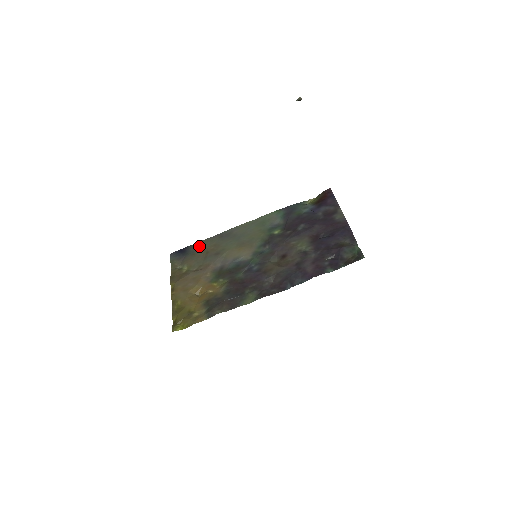
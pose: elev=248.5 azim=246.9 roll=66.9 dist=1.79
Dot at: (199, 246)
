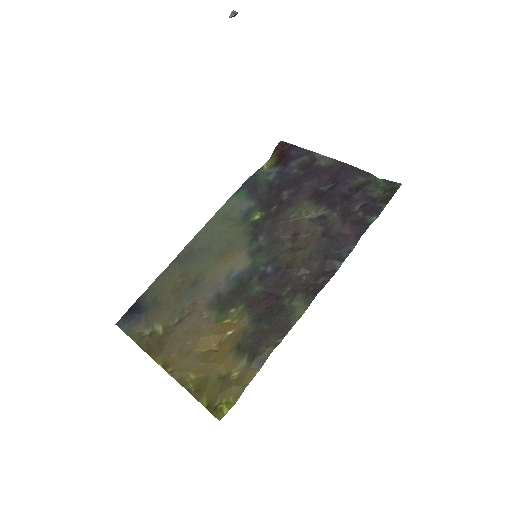
Dot at: (156, 289)
